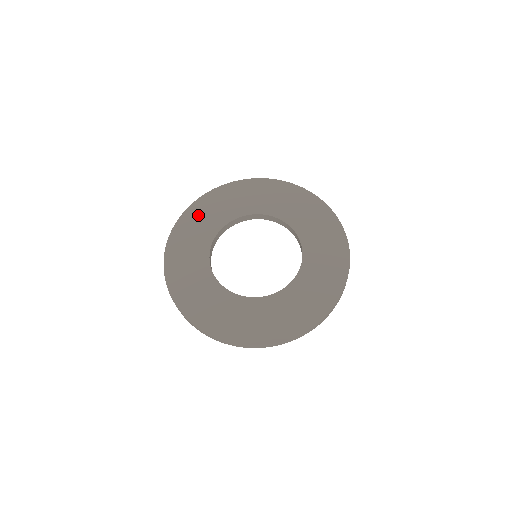
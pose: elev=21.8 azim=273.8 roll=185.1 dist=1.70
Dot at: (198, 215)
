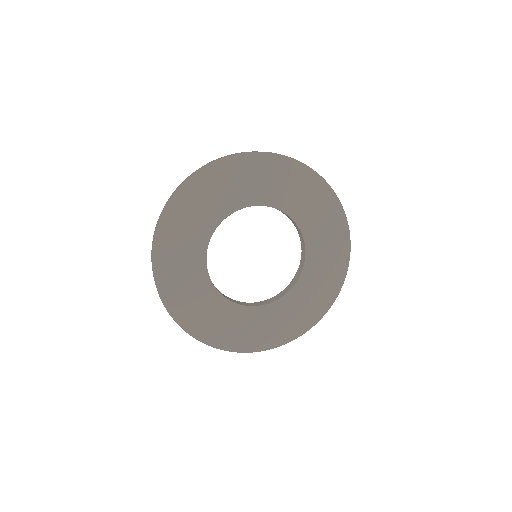
Dot at: (191, 203)
